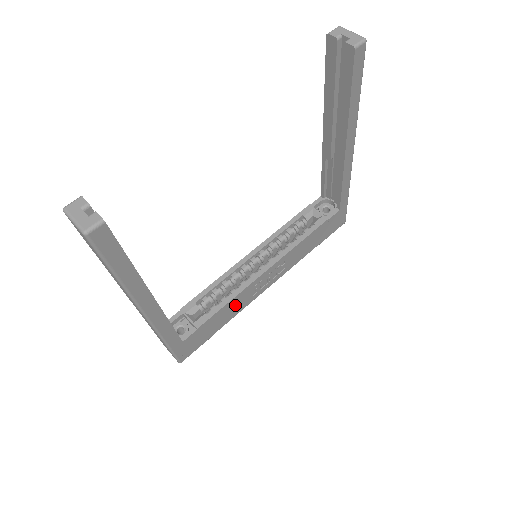
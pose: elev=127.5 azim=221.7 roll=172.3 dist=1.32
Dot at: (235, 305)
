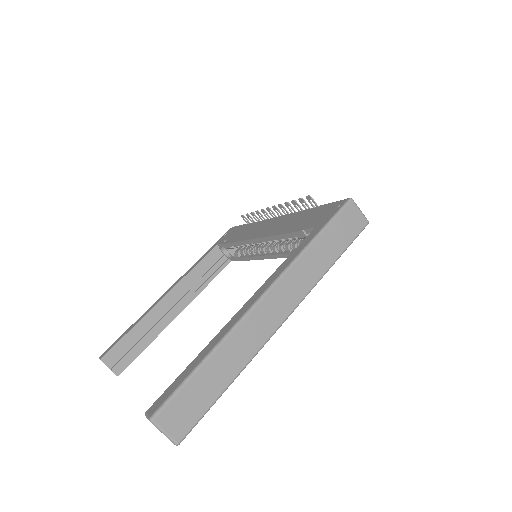
Dot at: occluded
